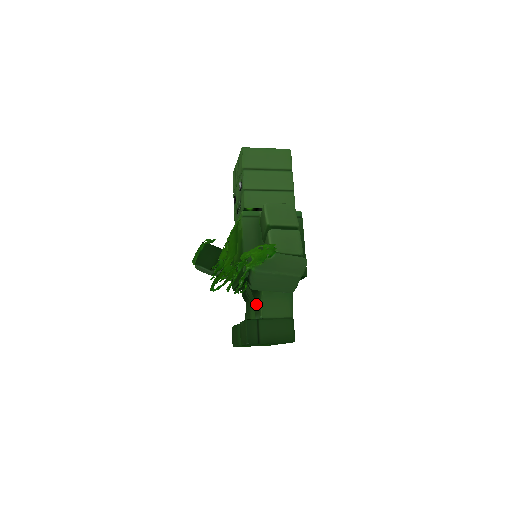
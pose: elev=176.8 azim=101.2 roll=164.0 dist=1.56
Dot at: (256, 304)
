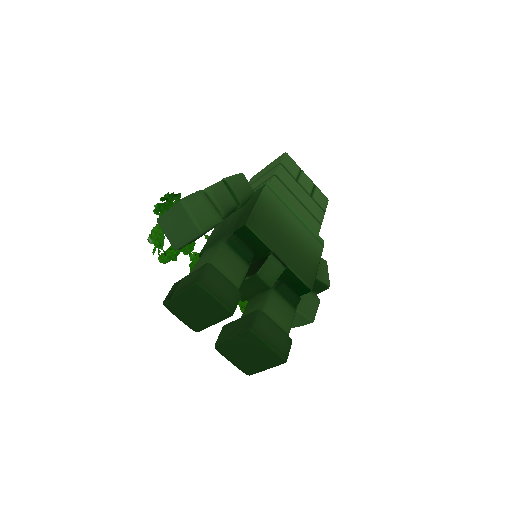
Dot at: occluded
